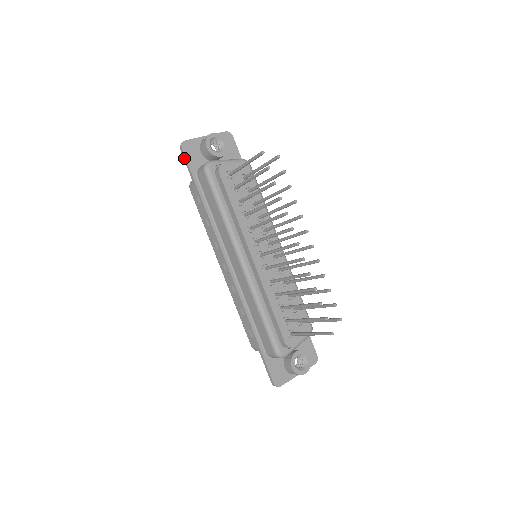
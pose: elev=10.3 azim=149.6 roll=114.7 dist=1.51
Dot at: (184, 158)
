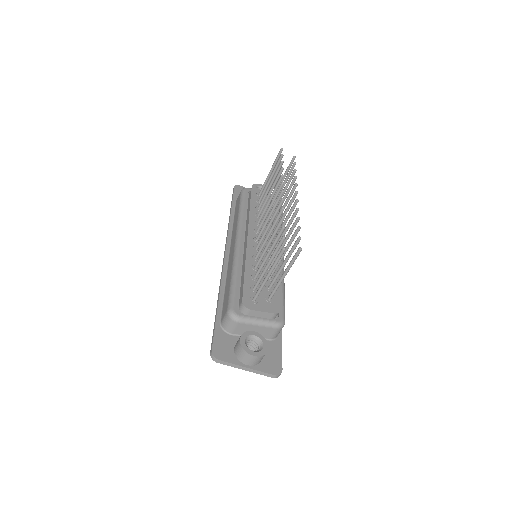
Dot at: (233, 192)
